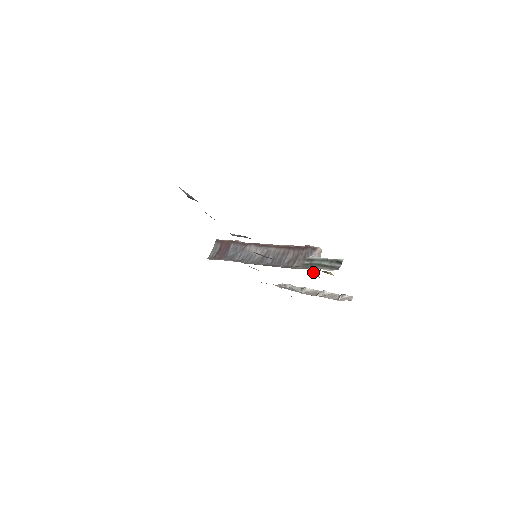
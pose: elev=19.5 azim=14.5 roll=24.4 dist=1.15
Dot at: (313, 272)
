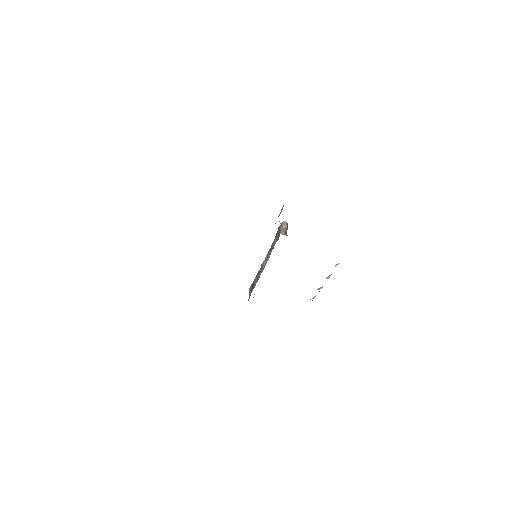
Dot at: occluded
